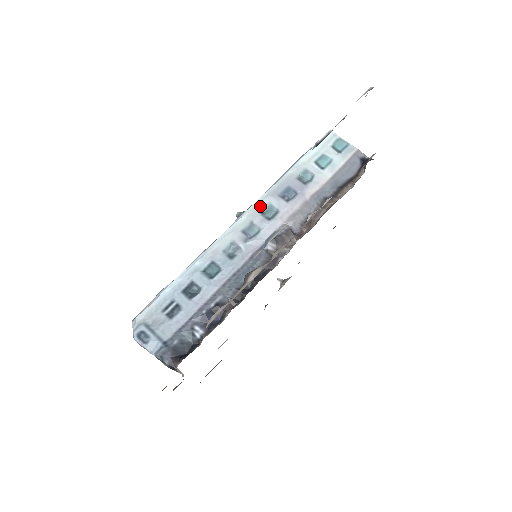
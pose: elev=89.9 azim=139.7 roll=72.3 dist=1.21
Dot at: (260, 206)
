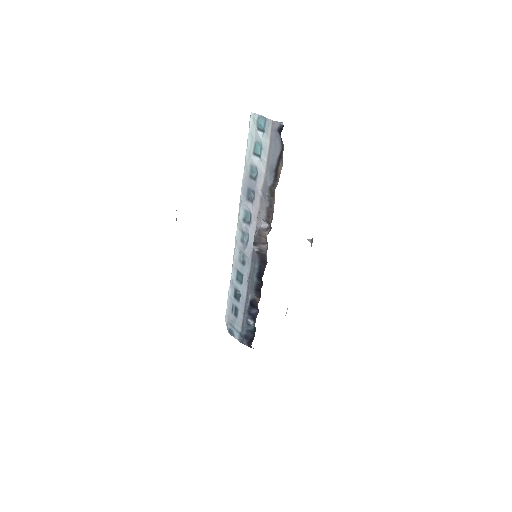
Dot at: (241, 214)
